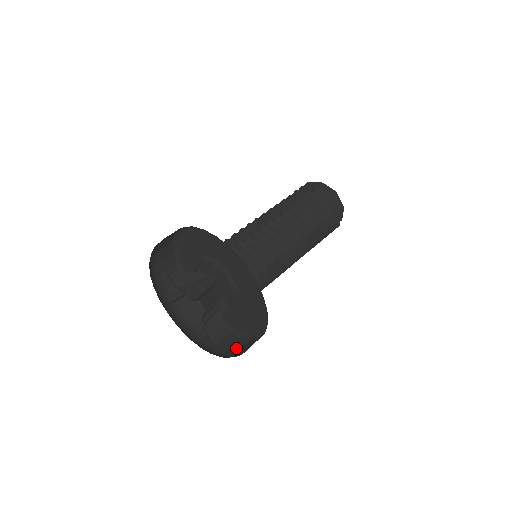
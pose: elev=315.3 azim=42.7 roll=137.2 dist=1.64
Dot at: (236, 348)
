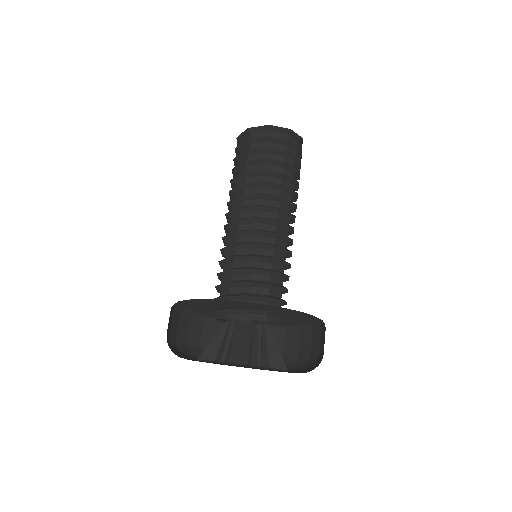
Dot at: occluded
